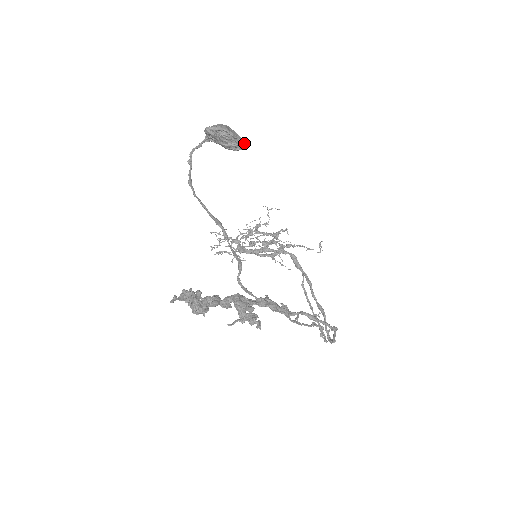
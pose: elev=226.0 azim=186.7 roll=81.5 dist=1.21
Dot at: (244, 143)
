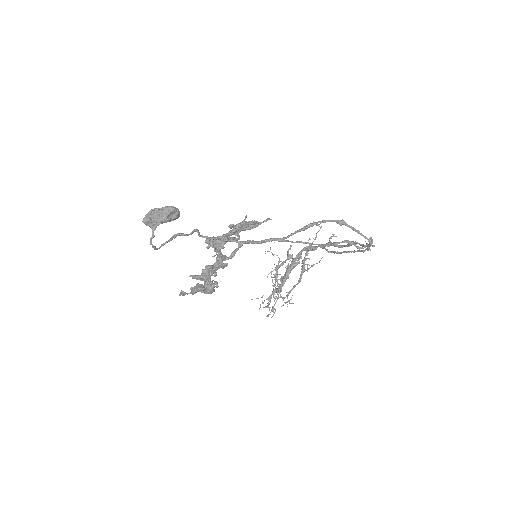
Dot at: (171, 207)
